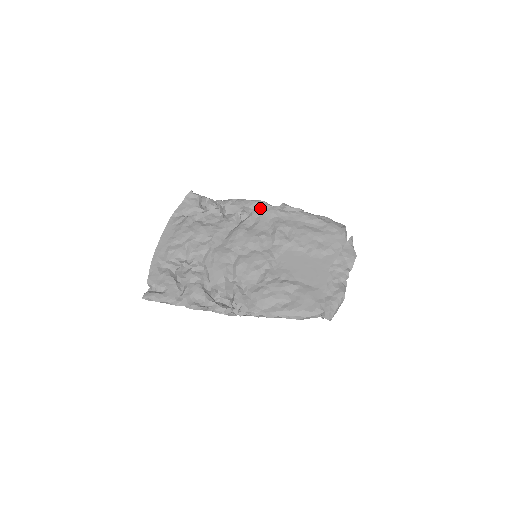
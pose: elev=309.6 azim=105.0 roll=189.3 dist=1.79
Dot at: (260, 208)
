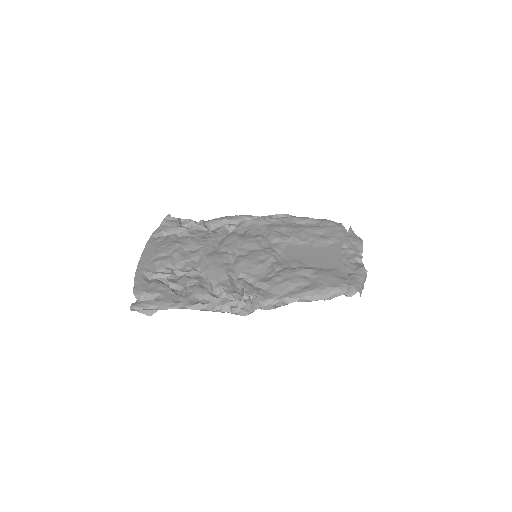
Dot at: occluded
